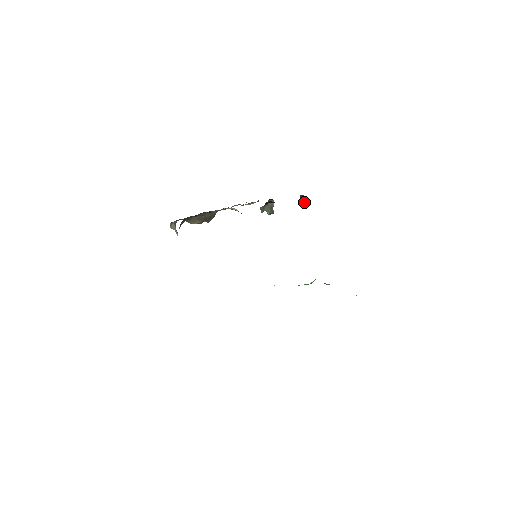
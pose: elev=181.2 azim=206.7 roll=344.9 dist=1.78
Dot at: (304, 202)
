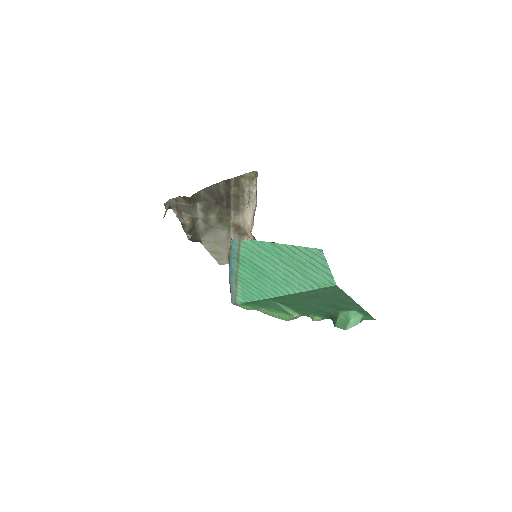
Dot at: occluded
